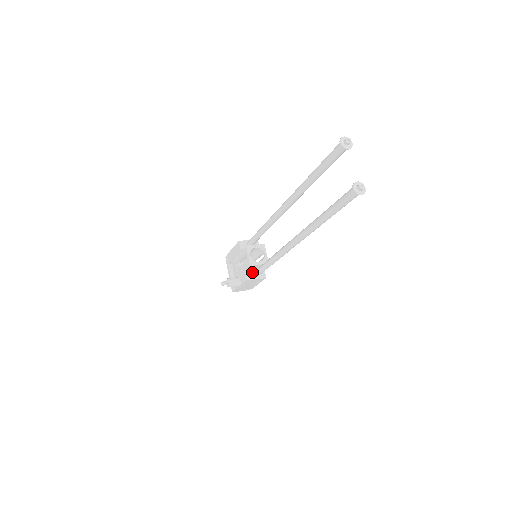
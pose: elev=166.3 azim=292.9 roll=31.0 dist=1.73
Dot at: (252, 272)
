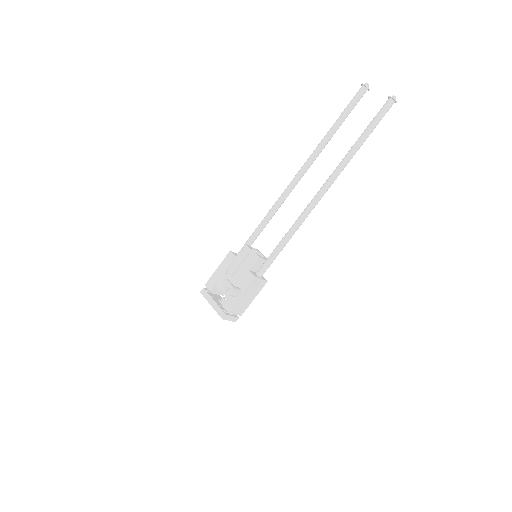
Dot at: (255, 273)
